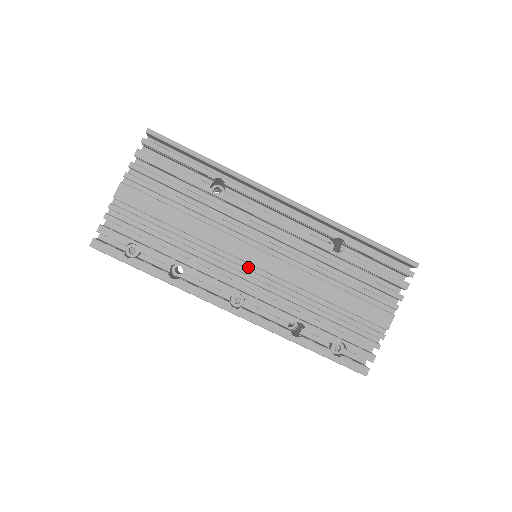
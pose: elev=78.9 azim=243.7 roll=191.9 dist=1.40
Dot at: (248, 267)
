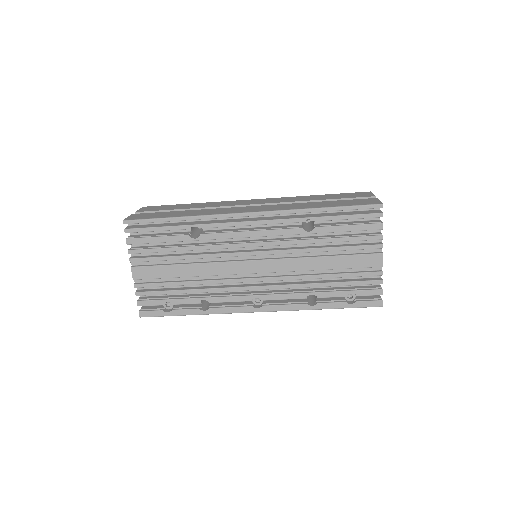
Dot at: (251, 275)
